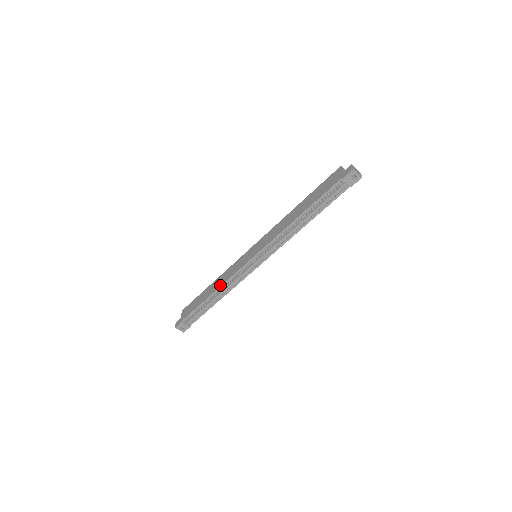
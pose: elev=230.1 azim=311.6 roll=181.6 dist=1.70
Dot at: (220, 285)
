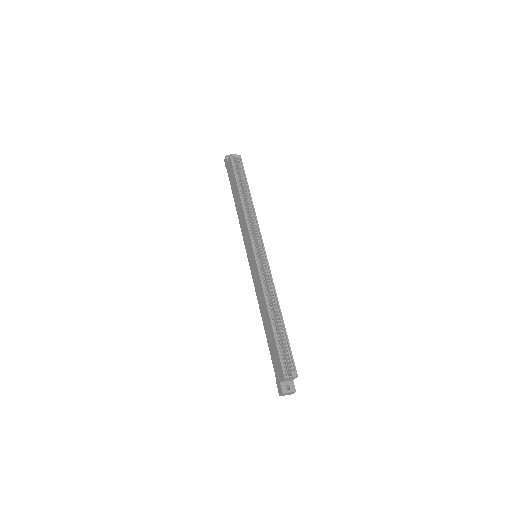
Dot at: (238, 218)
